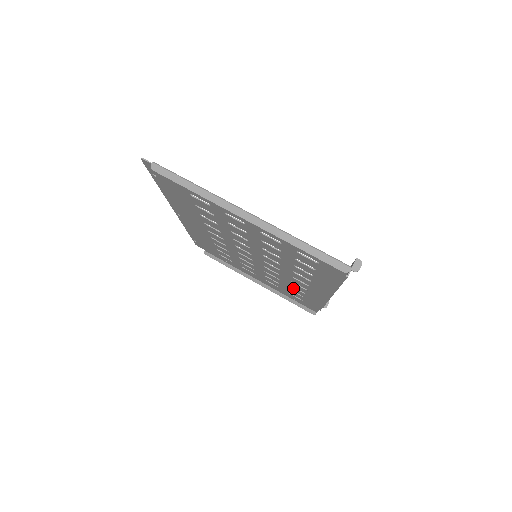
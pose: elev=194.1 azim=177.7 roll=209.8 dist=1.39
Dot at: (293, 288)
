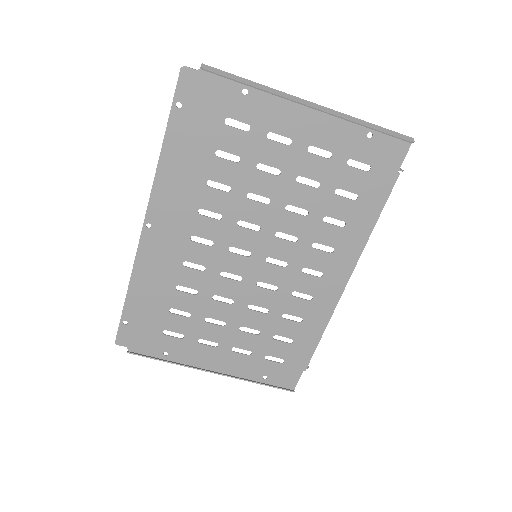
Dot at: (284, 322)
